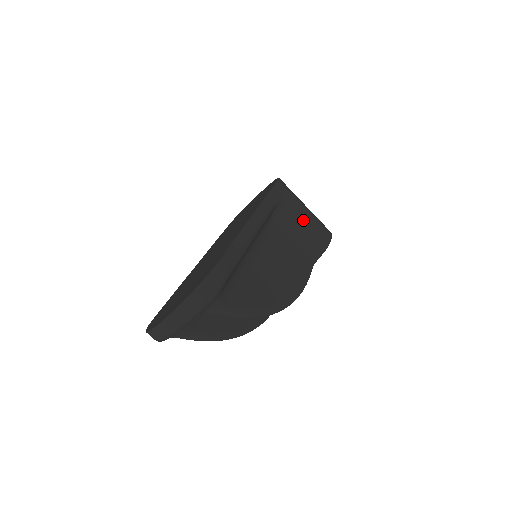
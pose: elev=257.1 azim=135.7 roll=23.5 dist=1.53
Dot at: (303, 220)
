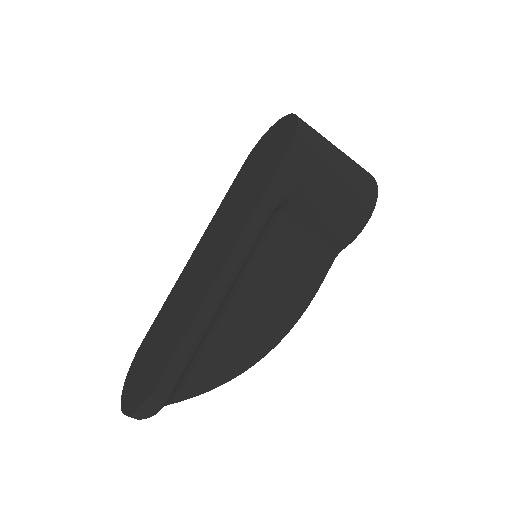
Dot at: (323, 208)
